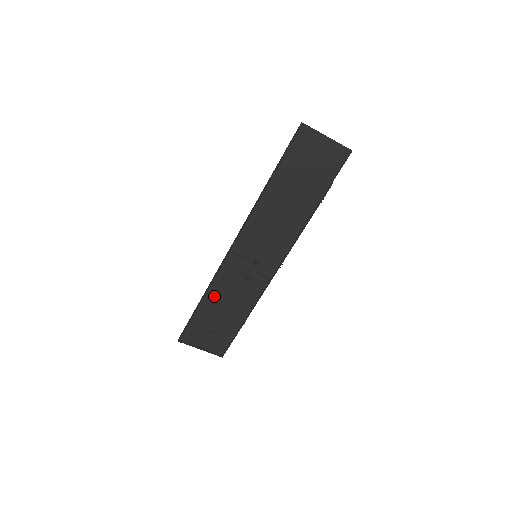
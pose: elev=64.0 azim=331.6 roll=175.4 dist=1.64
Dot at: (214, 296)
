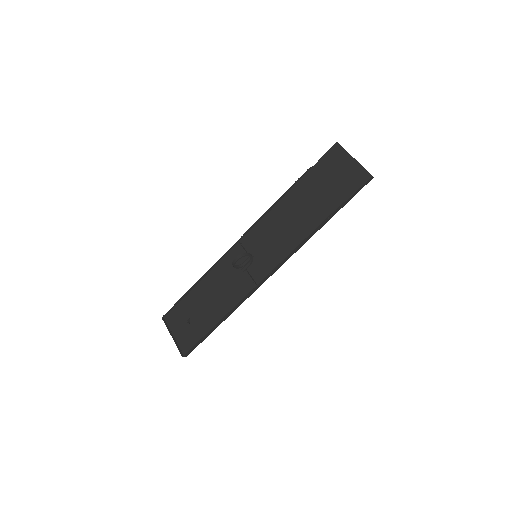
Dot at: (208, 283)
